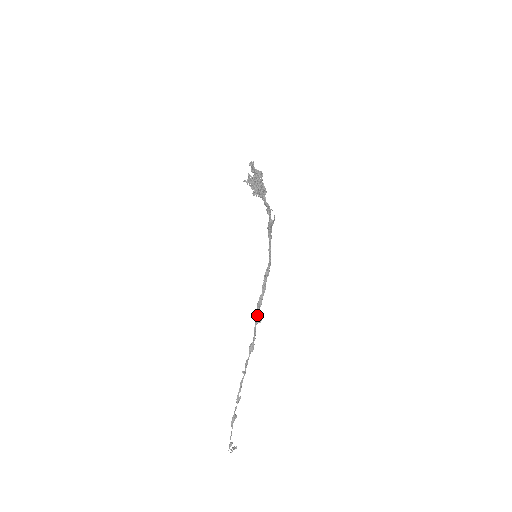
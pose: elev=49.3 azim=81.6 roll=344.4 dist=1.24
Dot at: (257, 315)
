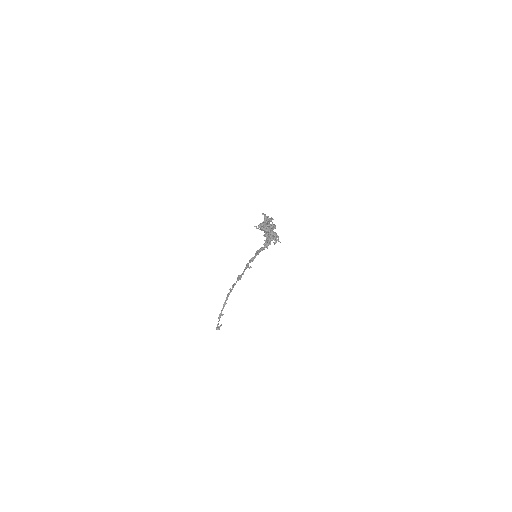
Dot at: (248, 265)
